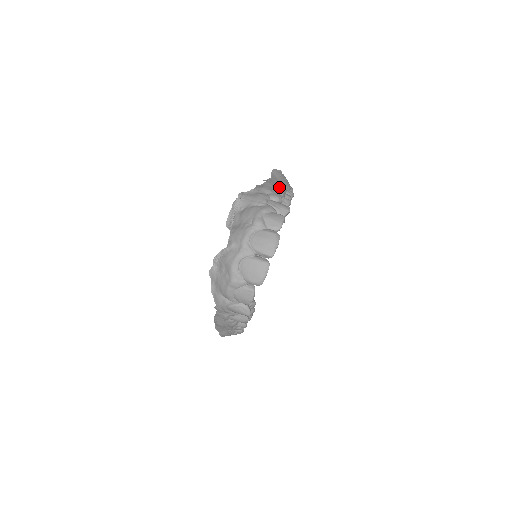
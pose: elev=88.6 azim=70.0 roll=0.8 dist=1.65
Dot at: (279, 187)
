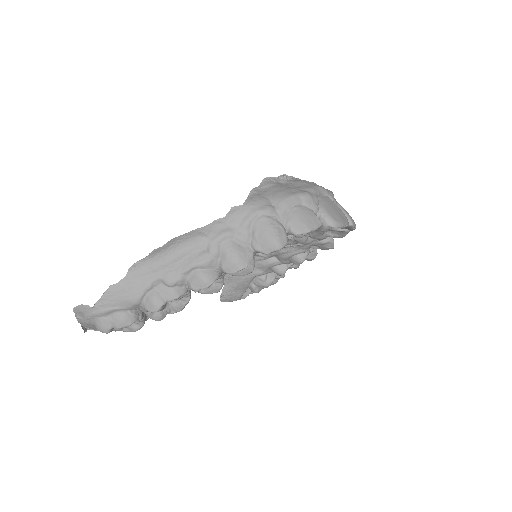
Dot at: occluded
